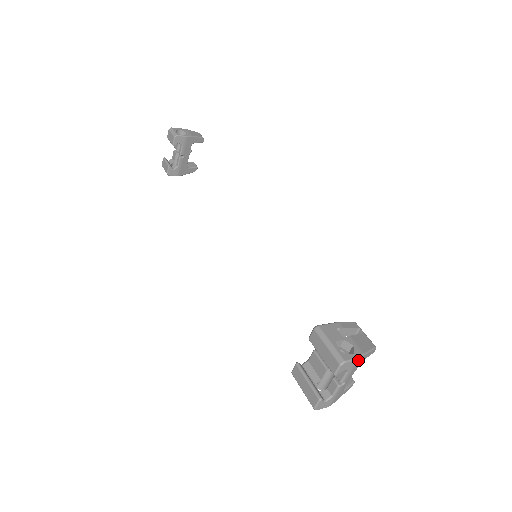
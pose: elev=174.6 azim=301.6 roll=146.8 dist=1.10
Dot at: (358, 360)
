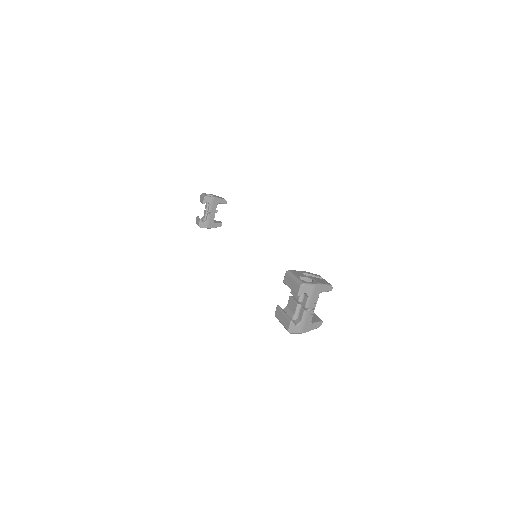
Dot at: (315, 286)
